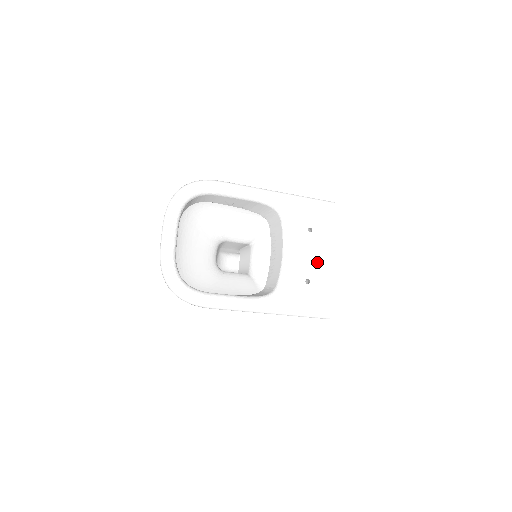
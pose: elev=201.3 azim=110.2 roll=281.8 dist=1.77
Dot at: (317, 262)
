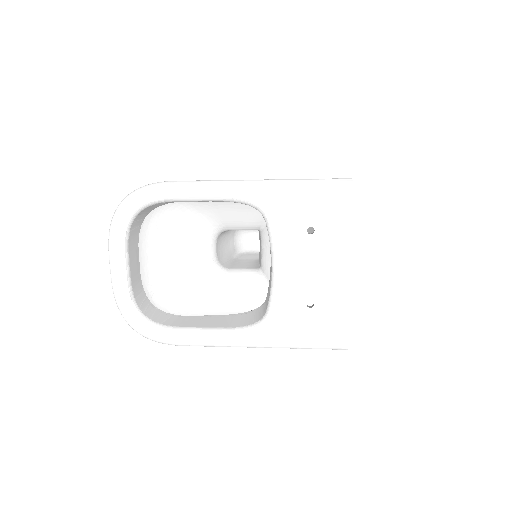
Dot at: (324, 276)
